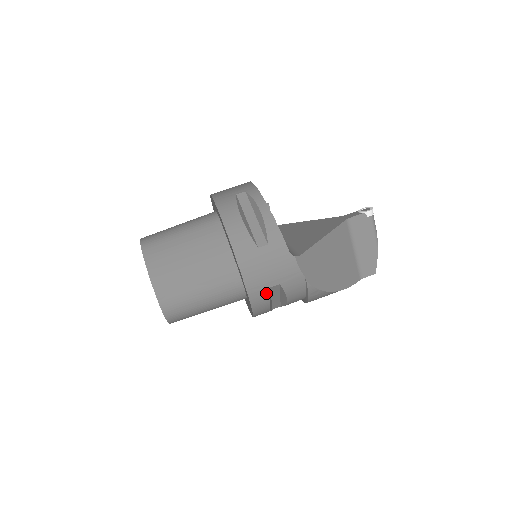
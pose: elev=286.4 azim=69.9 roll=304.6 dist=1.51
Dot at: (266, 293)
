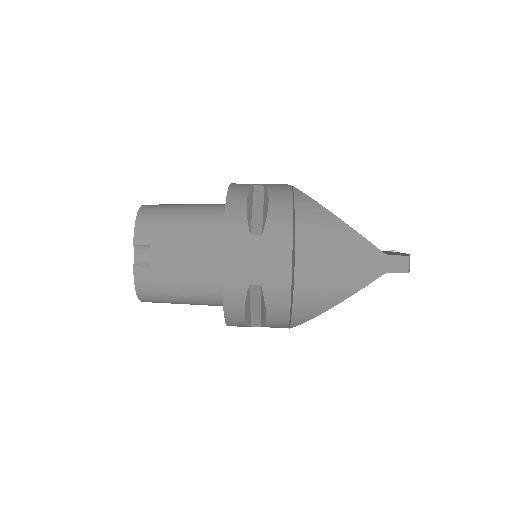
Dot at: (248, 187)
